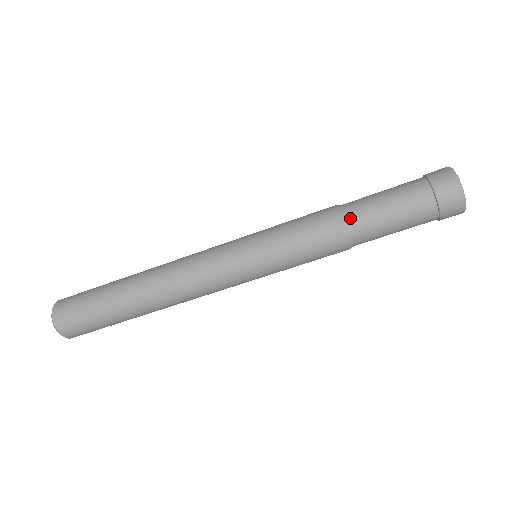
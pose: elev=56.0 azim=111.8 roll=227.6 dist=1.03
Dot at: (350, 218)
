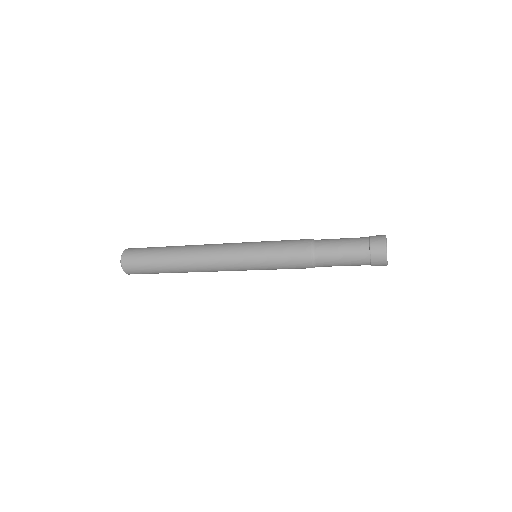
Dot at: (318, 265)
